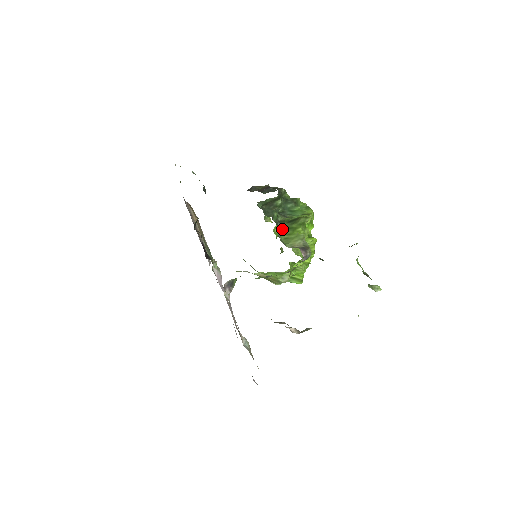
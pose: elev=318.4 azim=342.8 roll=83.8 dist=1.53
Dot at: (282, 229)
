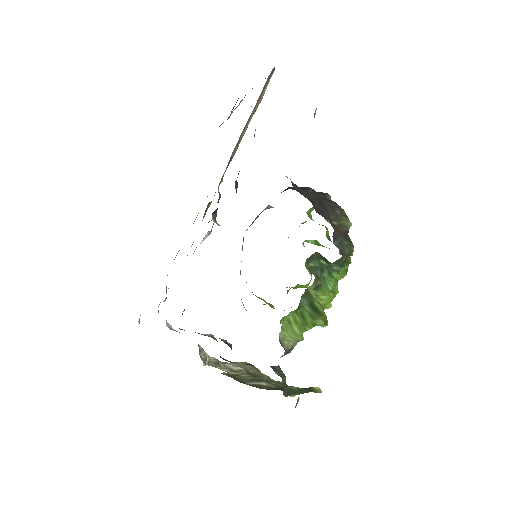
Dot at: (298, 310)
